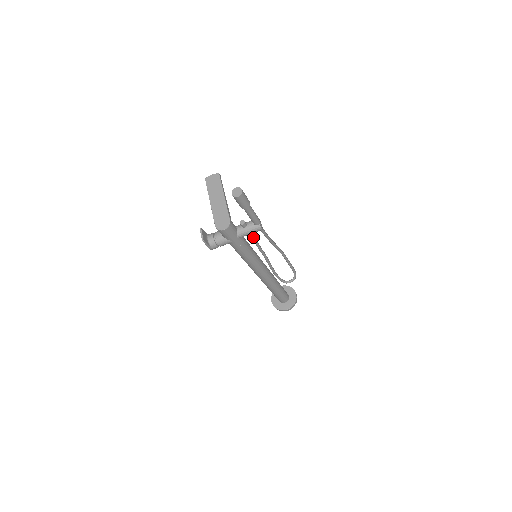
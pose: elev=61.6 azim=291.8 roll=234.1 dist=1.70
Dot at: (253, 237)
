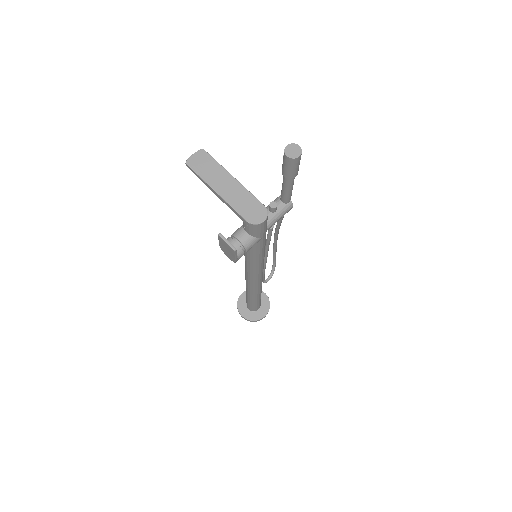
Dot at: occluded
